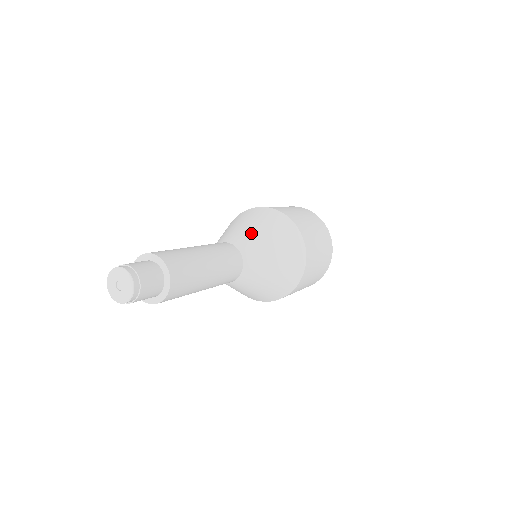
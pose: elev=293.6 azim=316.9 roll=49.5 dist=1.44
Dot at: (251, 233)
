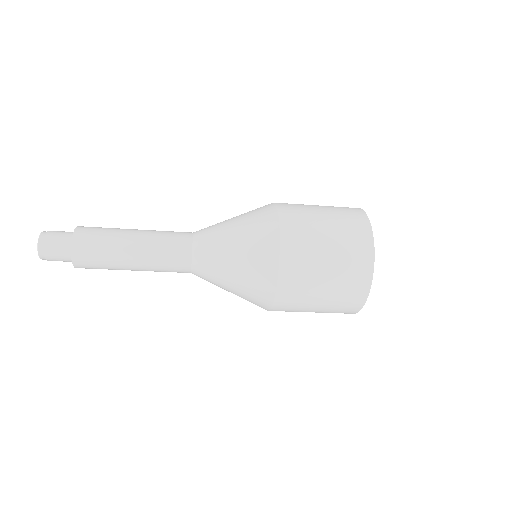
Dot at: (220, 224)
